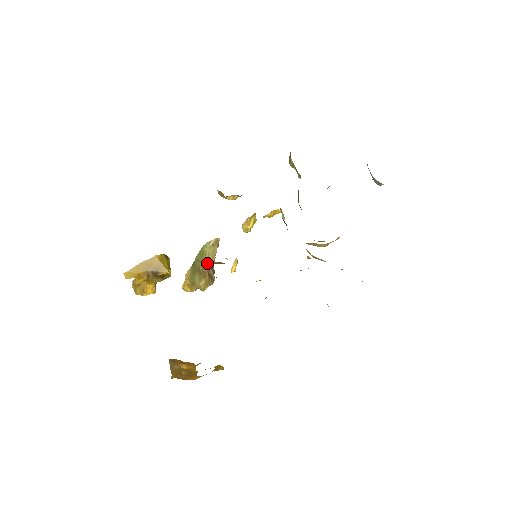
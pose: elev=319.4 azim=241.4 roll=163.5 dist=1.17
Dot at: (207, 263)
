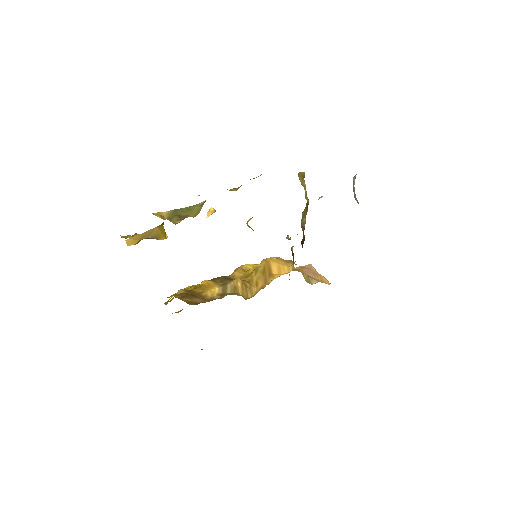
Dot at: (191, 215)
